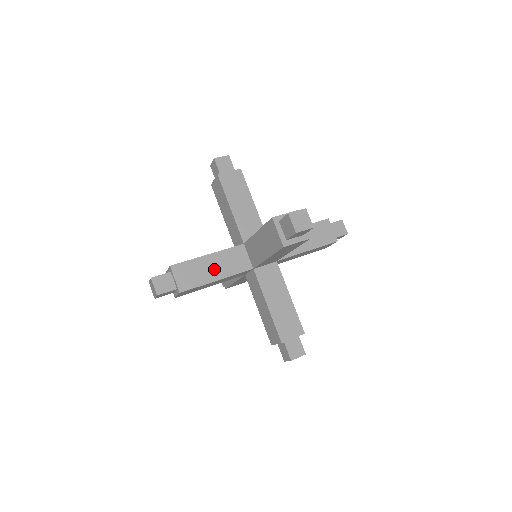
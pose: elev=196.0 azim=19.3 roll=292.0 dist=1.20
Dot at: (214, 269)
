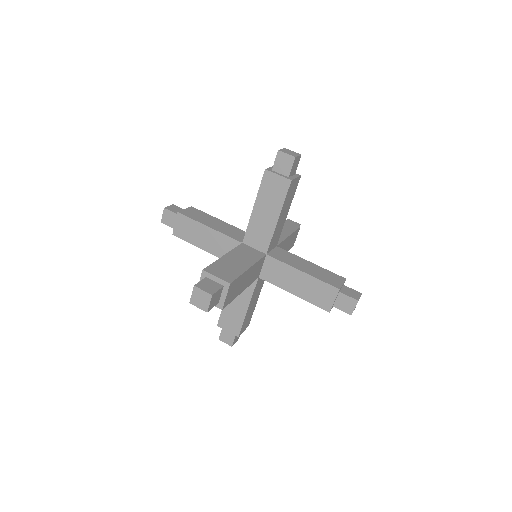
Dot at: (238, 303)
